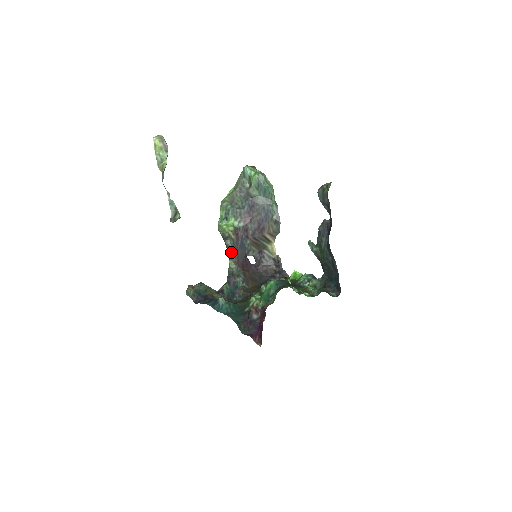
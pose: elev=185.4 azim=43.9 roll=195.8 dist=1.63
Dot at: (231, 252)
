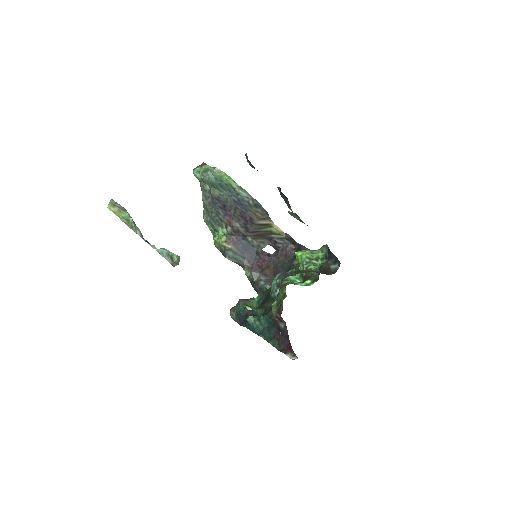
Dot at: (237, 263)
